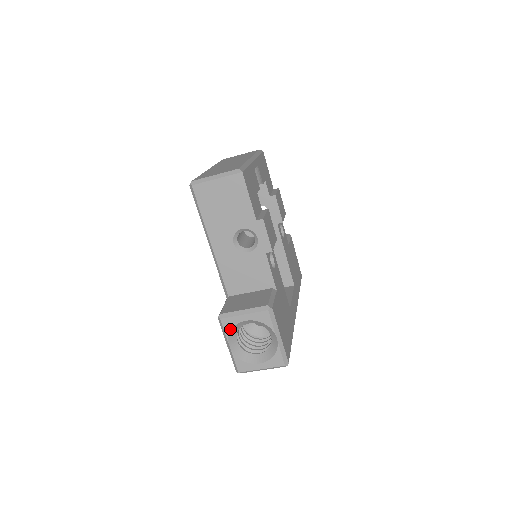
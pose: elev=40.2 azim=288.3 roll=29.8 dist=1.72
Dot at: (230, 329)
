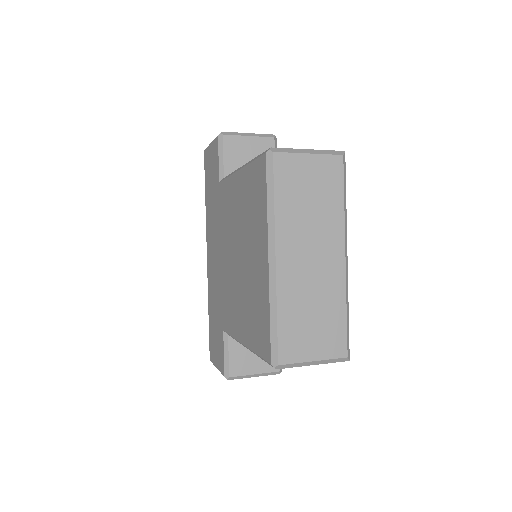
Dot at: occluded
